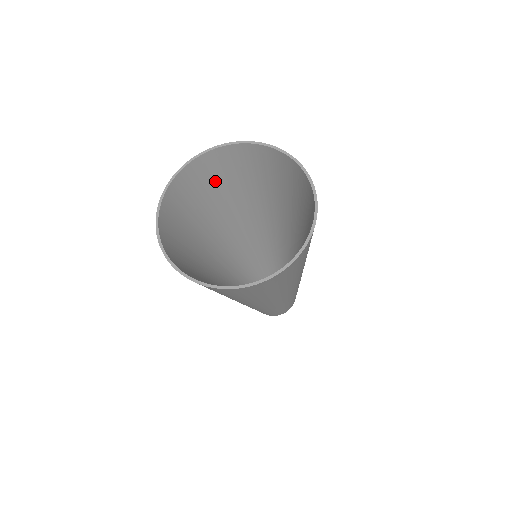
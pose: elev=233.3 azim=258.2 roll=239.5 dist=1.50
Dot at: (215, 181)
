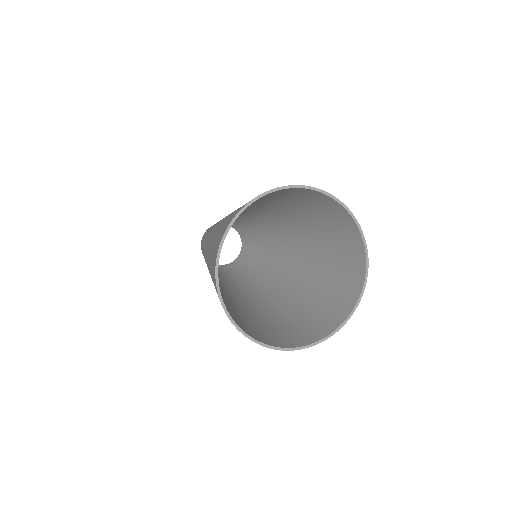
Dot at: (268, 197)
